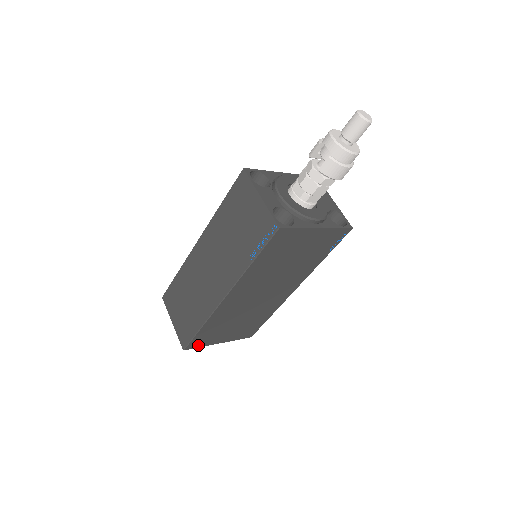
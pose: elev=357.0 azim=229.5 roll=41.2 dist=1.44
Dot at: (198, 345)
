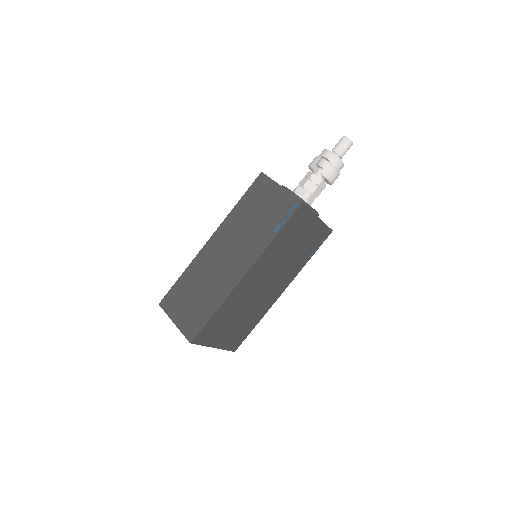
Dot at: (201, 341)
